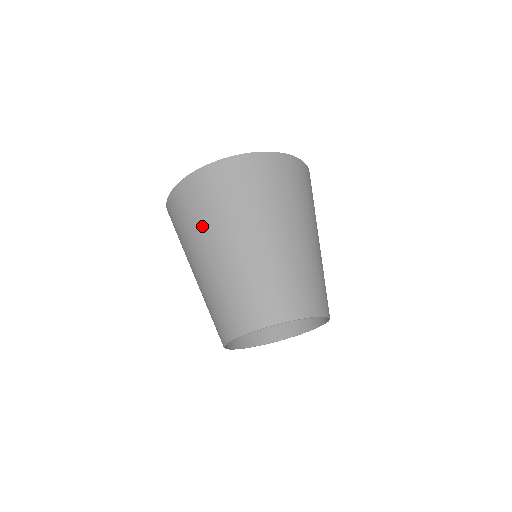
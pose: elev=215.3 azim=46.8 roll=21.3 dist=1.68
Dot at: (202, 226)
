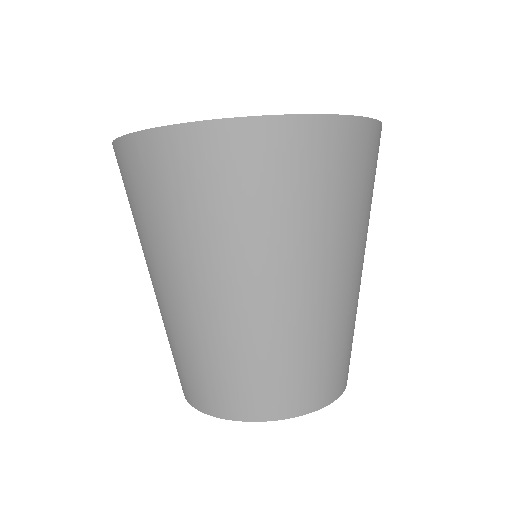
Dot at: (200, 233)
